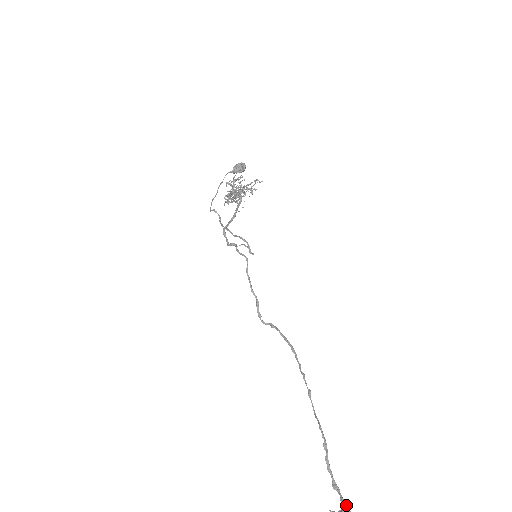
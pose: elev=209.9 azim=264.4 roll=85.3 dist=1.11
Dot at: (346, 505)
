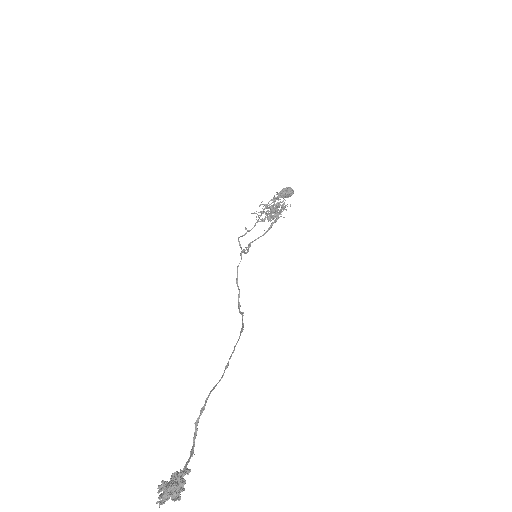
Dot at: (185, 468)
